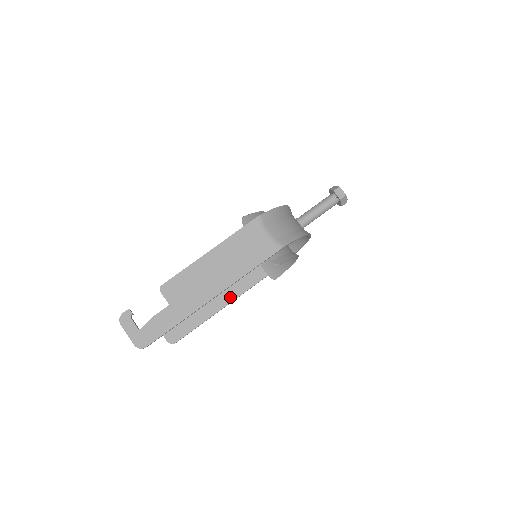
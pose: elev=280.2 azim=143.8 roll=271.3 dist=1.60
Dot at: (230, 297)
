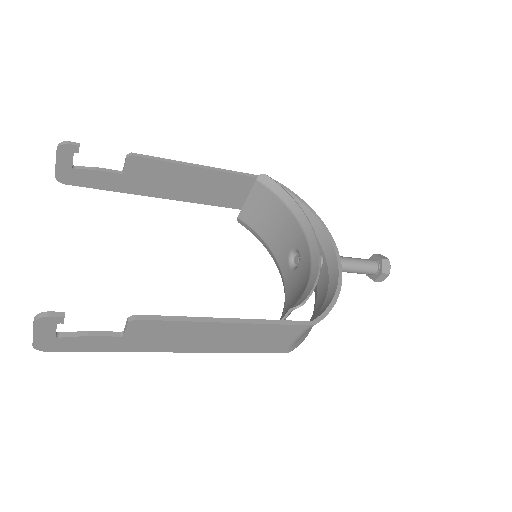
Dot at: (179, 195)
